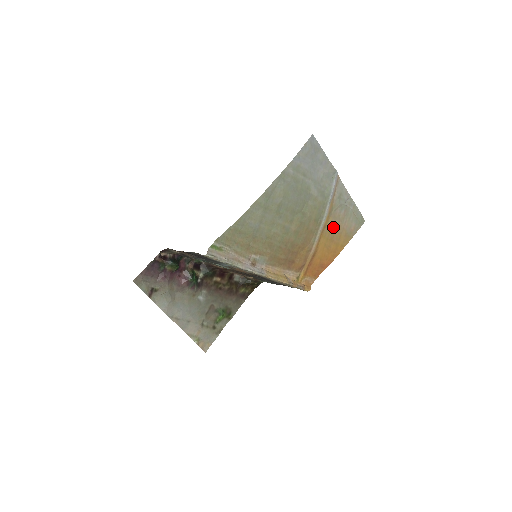
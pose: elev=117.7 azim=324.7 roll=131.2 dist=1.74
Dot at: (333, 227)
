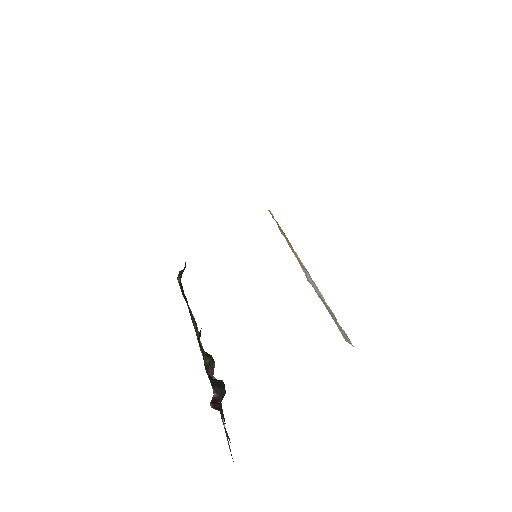
Dot at: occluded
